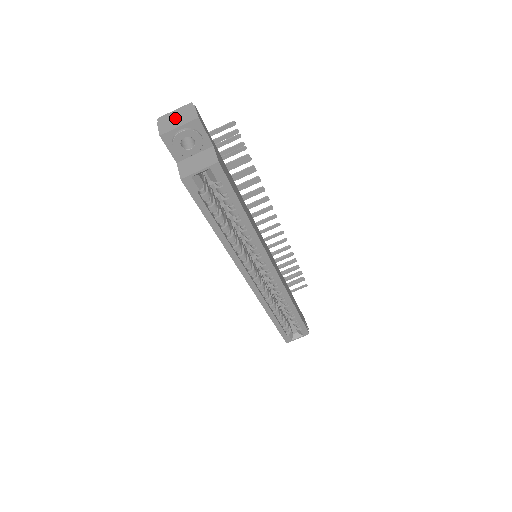
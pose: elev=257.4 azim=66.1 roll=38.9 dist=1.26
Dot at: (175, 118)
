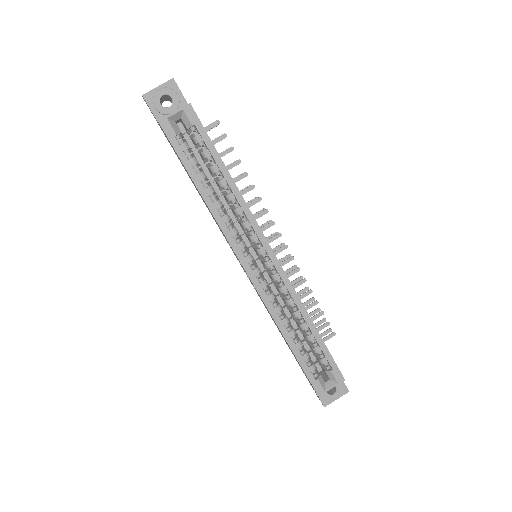
Dot at: occluded
